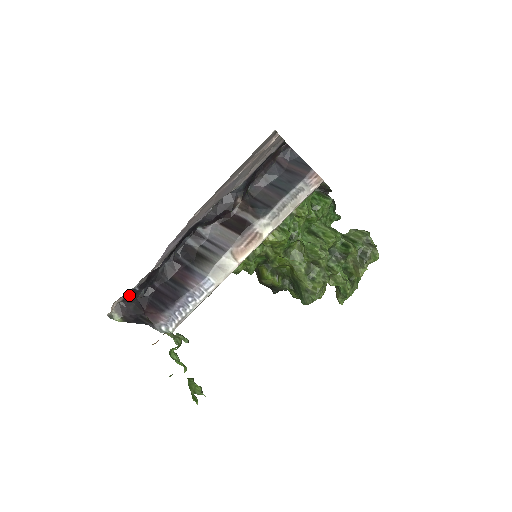
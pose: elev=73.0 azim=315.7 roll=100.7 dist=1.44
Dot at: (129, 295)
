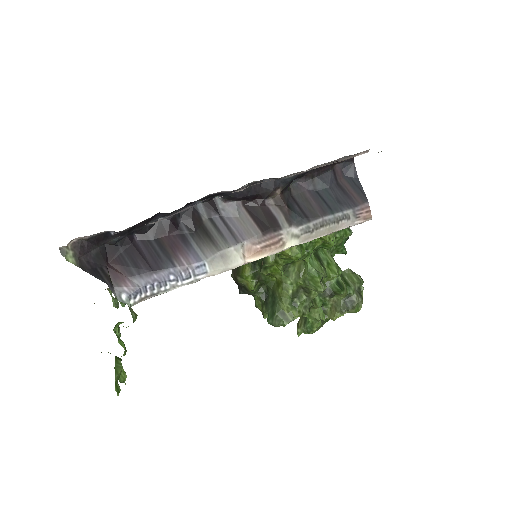
Dot at: (99, 236)
